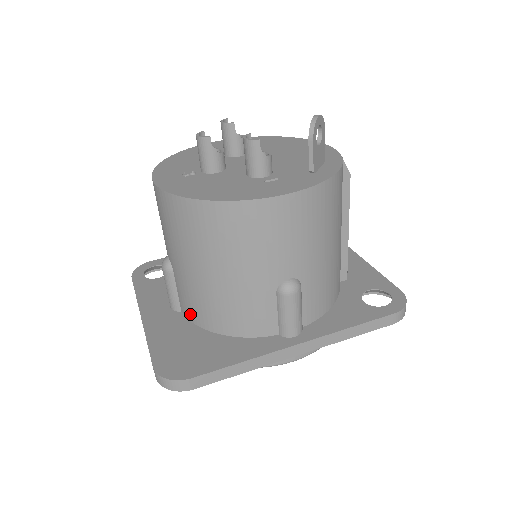
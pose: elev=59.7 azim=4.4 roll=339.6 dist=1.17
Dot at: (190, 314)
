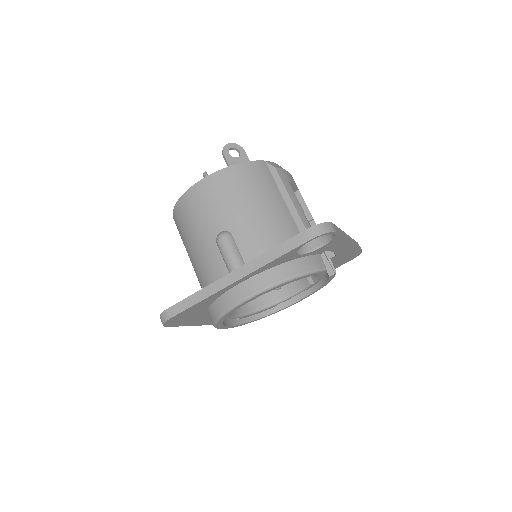
Dot at: occluded
